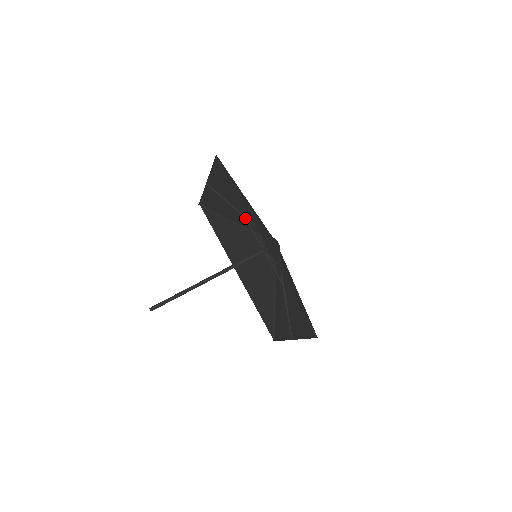
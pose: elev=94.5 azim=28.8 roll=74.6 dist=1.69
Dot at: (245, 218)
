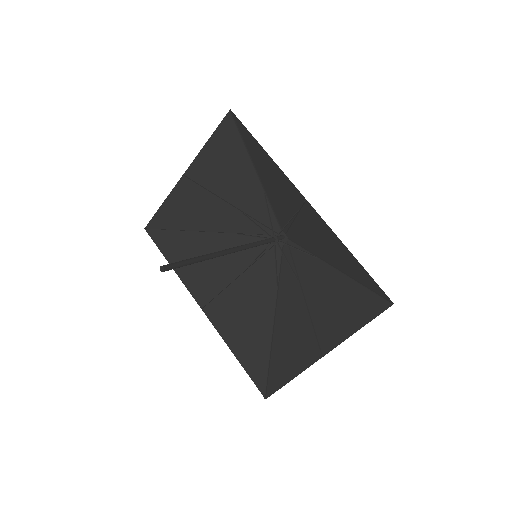
Dot at: (240, 210)
